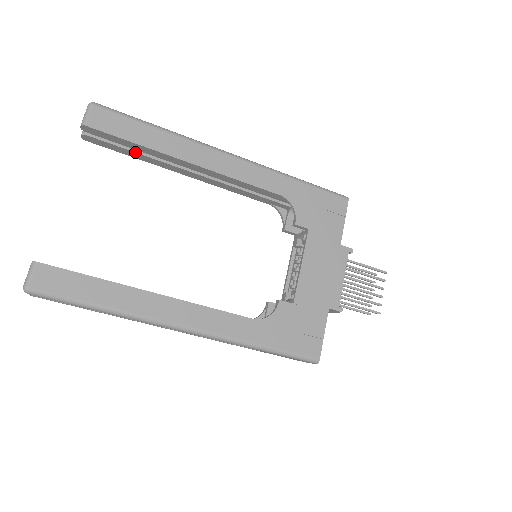
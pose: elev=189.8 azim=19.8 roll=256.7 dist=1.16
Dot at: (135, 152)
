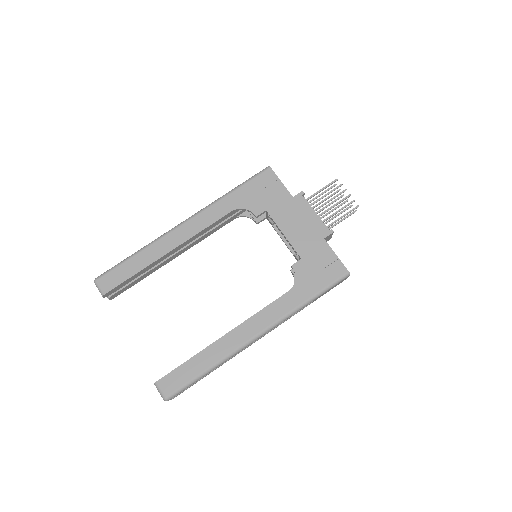
Dot at: (140, 277)
